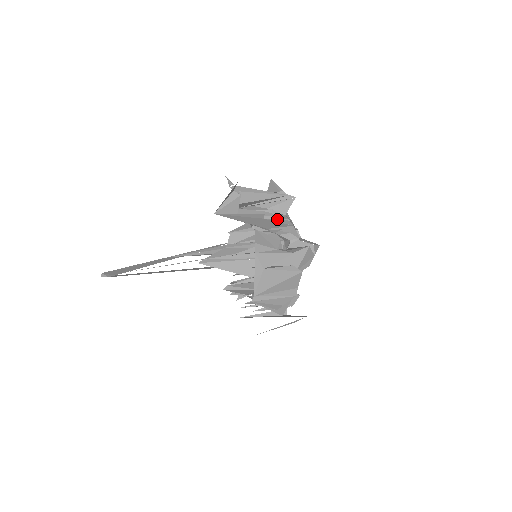
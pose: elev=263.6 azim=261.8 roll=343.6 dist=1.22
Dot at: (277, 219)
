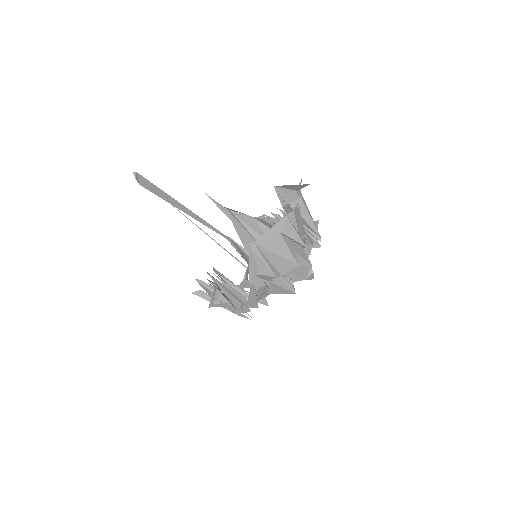
Dot at: occluded
